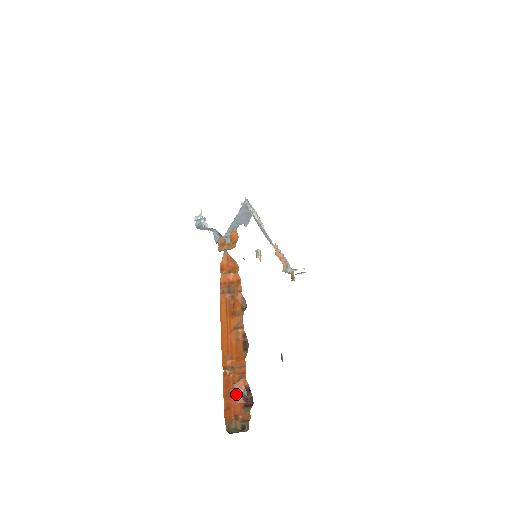
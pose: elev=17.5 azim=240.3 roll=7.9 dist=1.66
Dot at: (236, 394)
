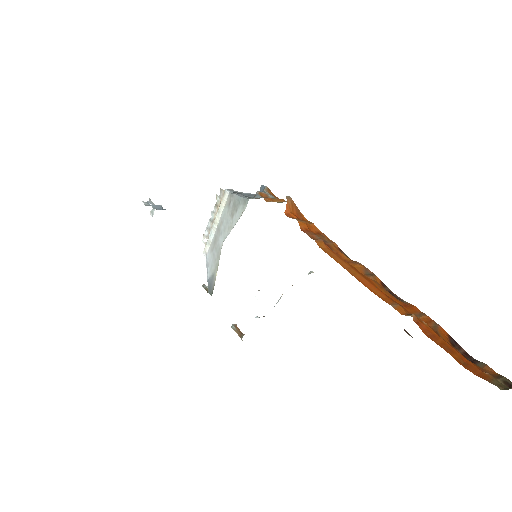
Dot at: (452, 346)
